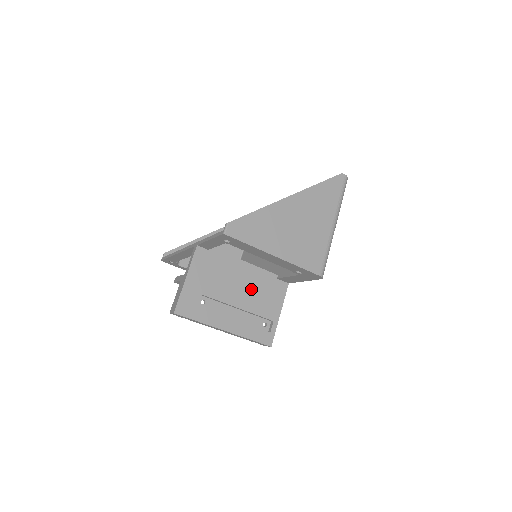
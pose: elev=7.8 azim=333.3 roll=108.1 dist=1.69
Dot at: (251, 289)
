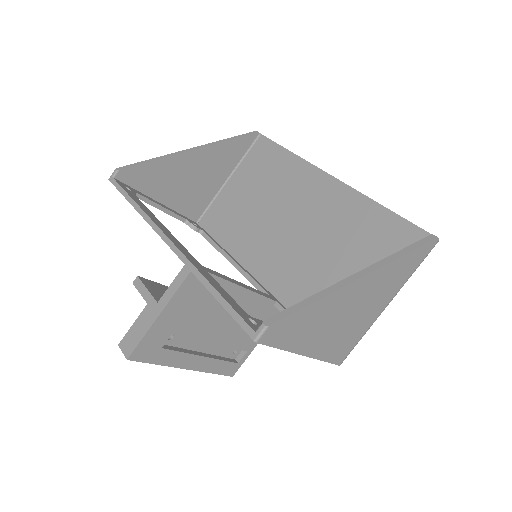
Dot at: occluded
